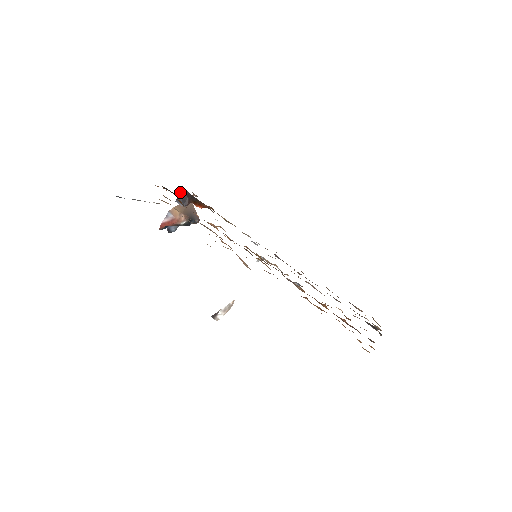
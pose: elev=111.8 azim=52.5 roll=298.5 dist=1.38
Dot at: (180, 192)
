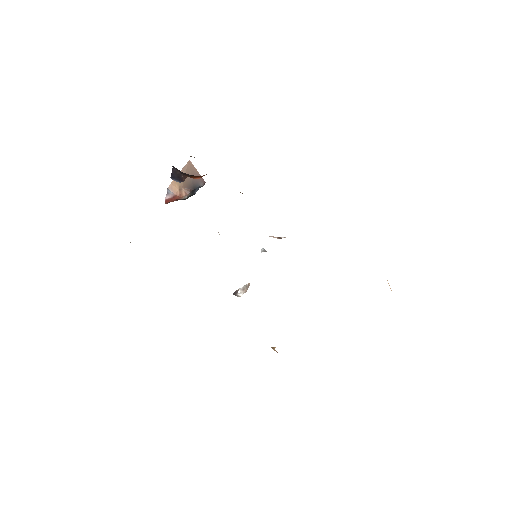
Dot at: (172, 169)
